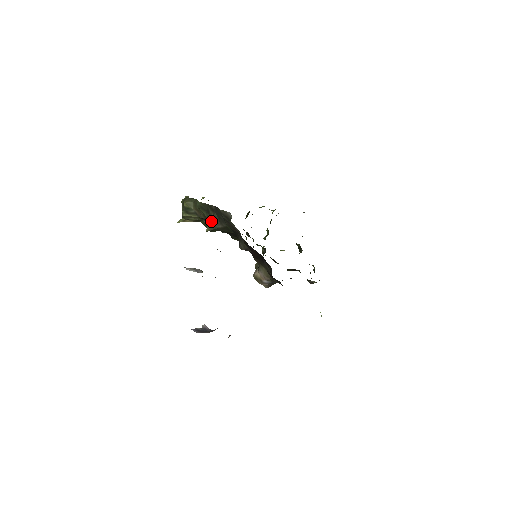
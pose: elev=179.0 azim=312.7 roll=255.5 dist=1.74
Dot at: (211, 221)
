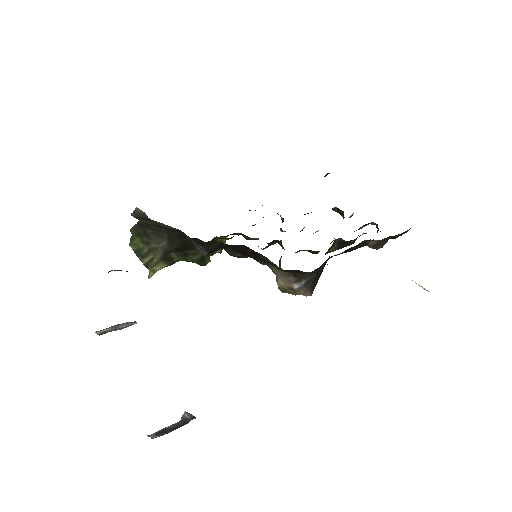
Dot at: (151, 243)
